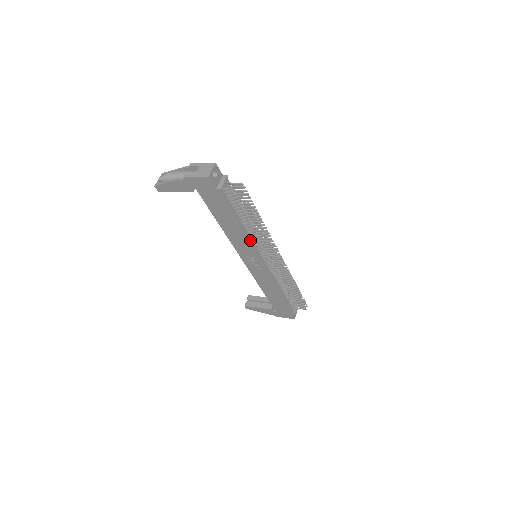
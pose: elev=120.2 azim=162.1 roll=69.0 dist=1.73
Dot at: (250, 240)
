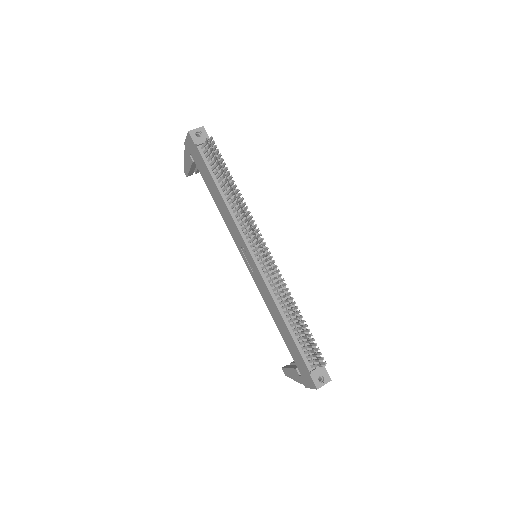
Dot at: (234, 218)
